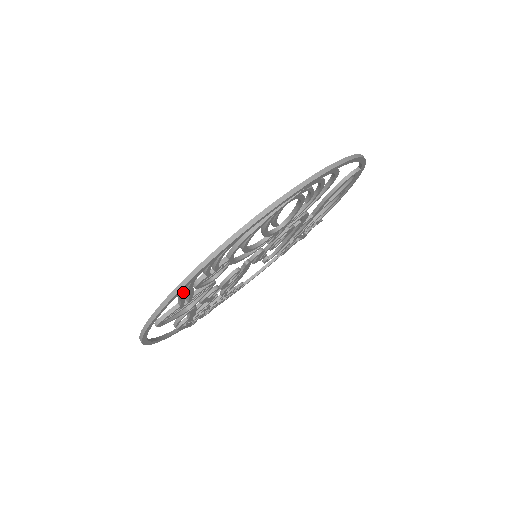
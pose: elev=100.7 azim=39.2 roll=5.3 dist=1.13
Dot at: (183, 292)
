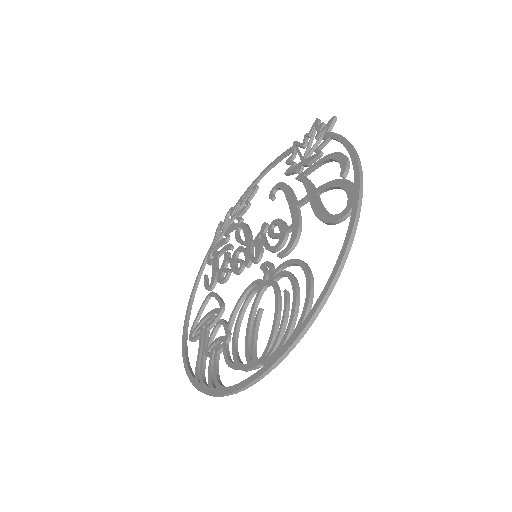
Dot at: occluded
